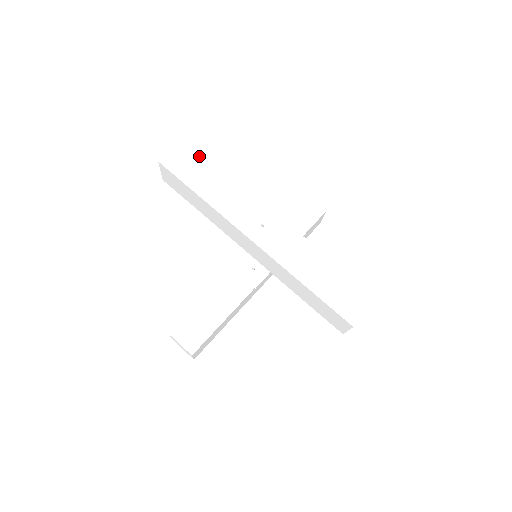
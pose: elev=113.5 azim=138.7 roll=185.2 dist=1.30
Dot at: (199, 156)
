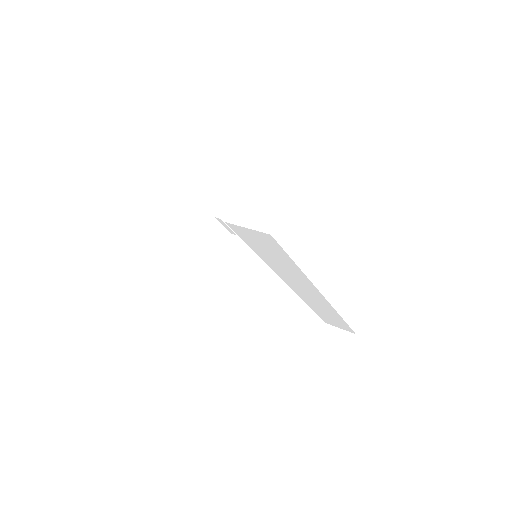
Dot at: (304, 209)
